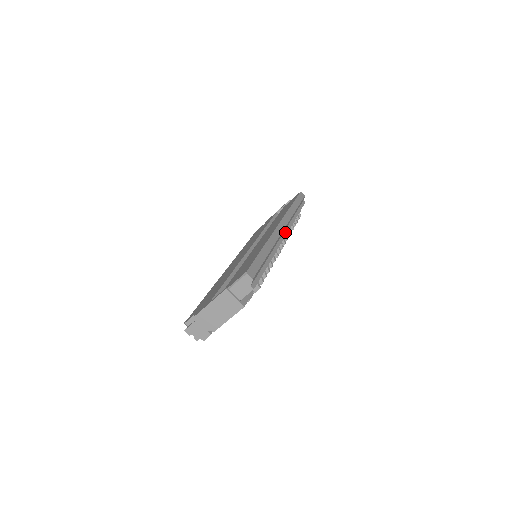
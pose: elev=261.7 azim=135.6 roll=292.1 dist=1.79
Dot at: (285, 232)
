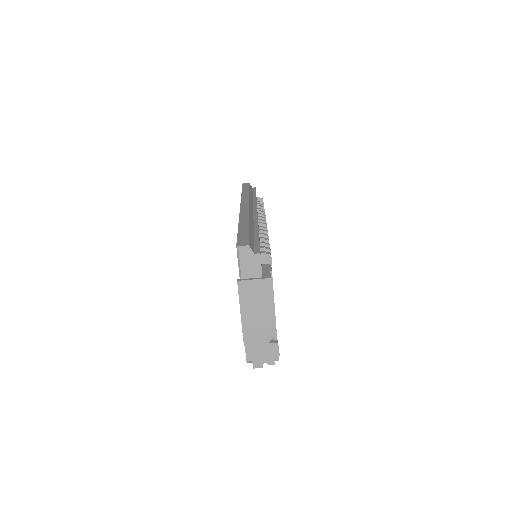
Dot at: (254, 210)
